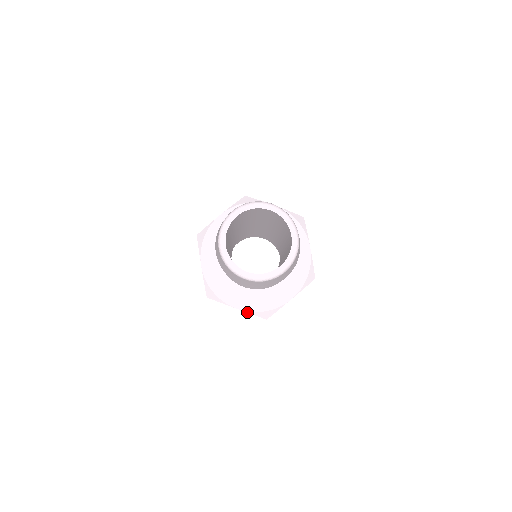
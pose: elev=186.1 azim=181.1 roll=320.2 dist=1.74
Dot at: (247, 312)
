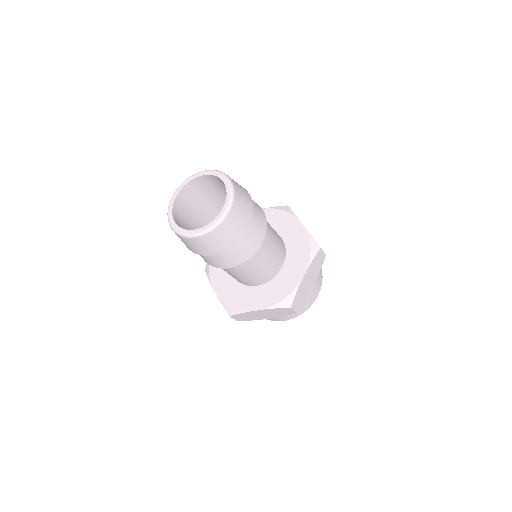
Dot at: (219, 298)
